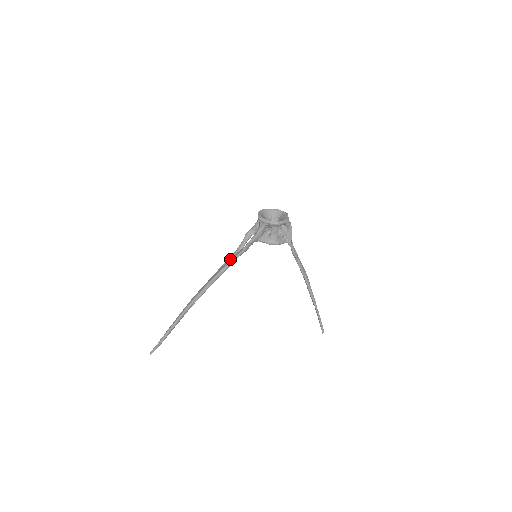
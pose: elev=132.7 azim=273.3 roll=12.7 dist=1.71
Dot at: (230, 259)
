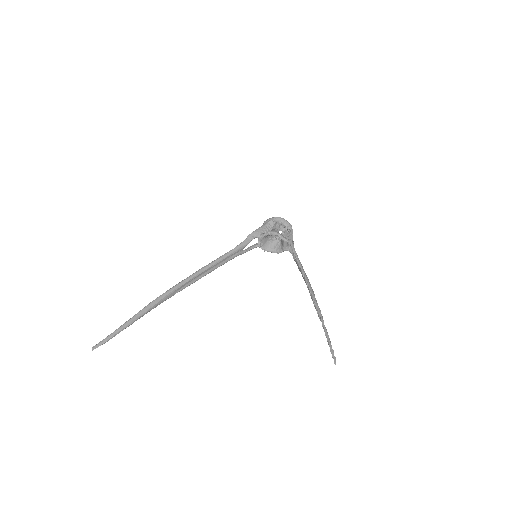
Dot at: occluded
